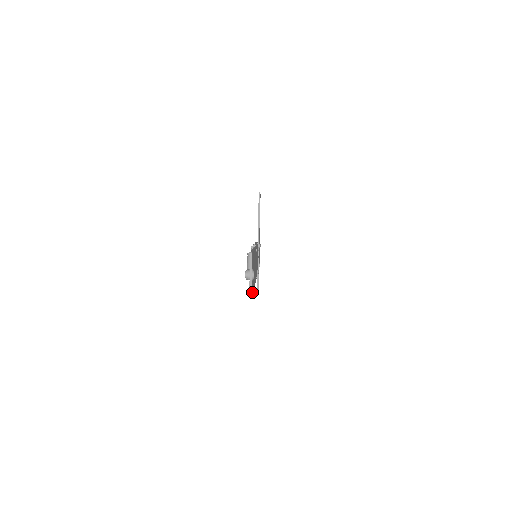
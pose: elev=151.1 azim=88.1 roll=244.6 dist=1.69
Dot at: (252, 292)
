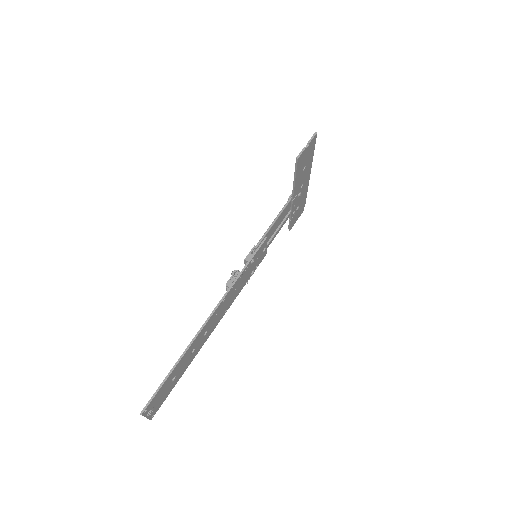
Dot at: (163, 401)
